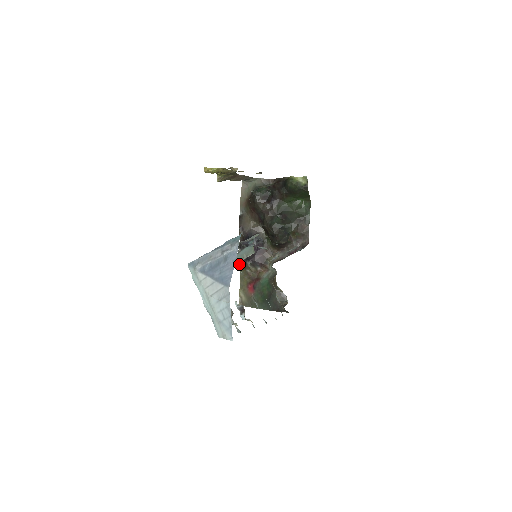
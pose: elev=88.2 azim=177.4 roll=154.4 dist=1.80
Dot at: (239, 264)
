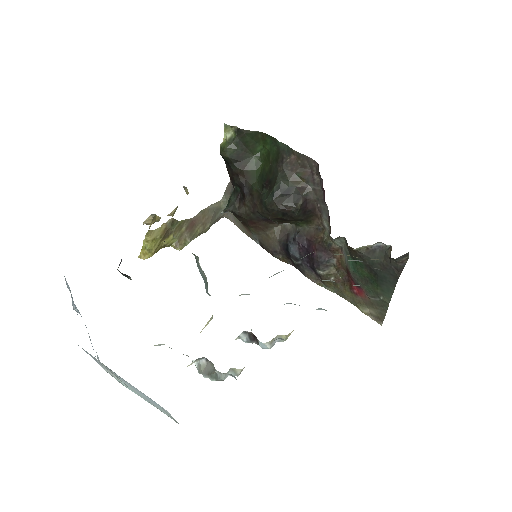
Dot at: occluded
